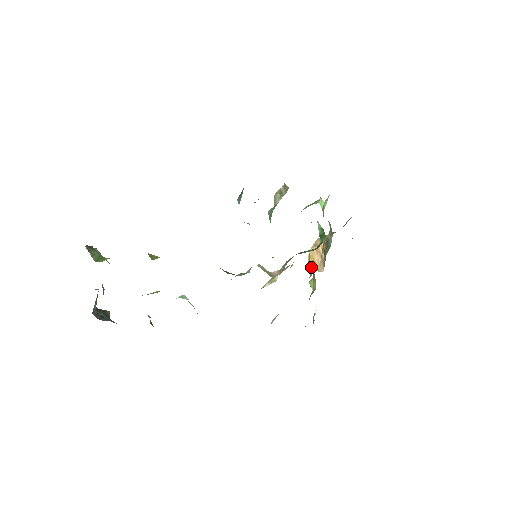
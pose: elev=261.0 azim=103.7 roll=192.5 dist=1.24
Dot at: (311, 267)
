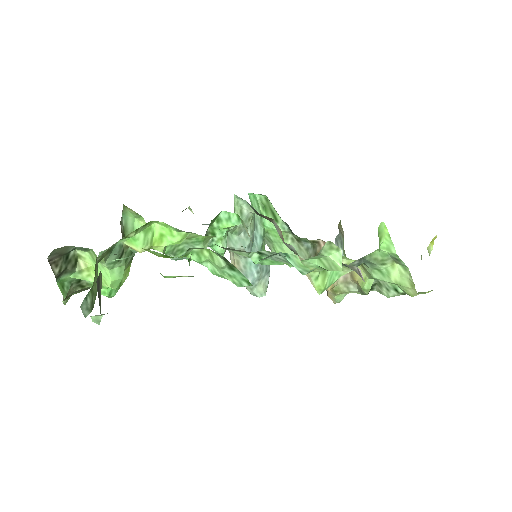
Dot at: occluded
